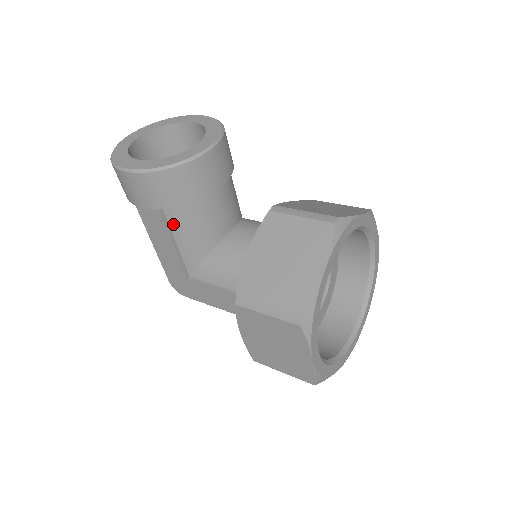
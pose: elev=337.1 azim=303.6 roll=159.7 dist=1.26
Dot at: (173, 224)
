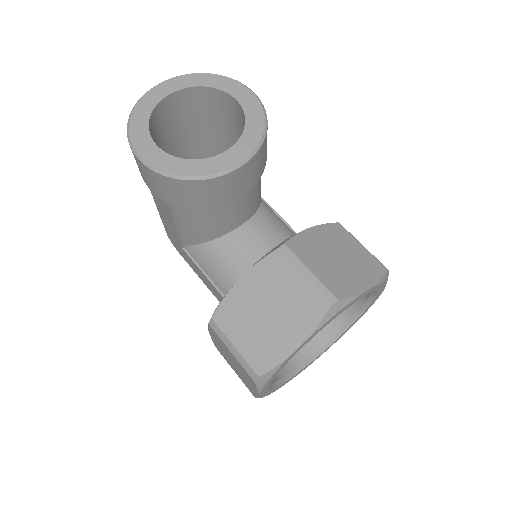
Dot at: (177, 212)
